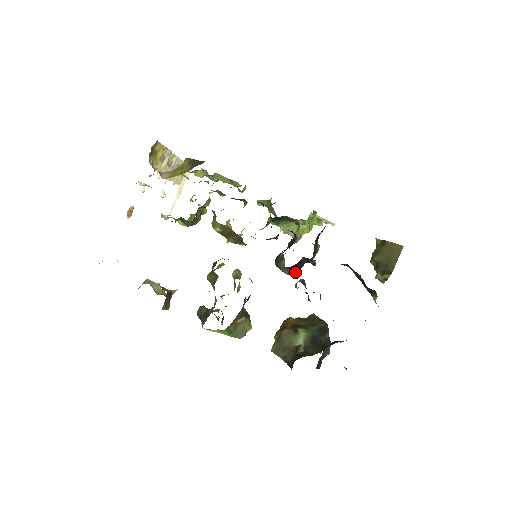
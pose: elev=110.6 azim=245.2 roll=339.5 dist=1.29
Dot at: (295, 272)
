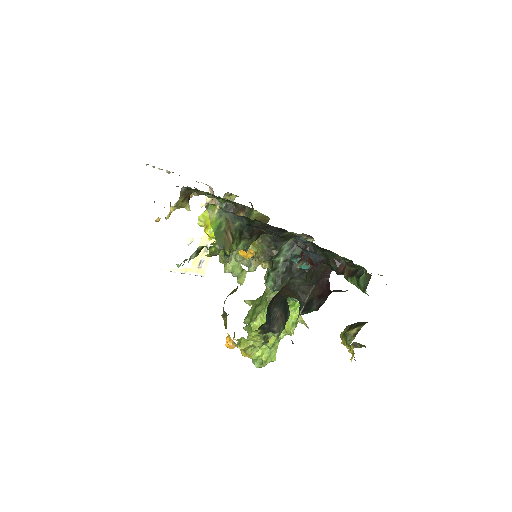
Dot at: (285, 270)
